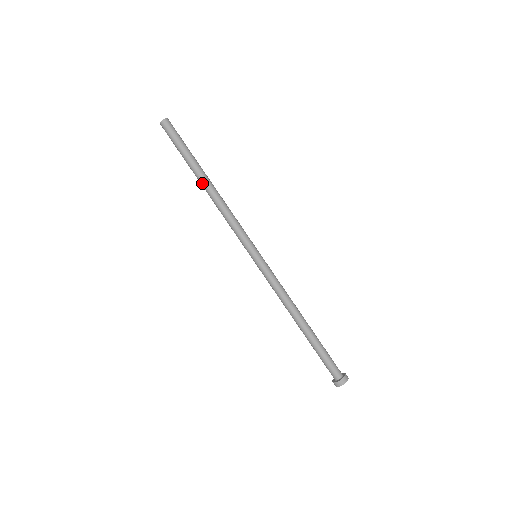
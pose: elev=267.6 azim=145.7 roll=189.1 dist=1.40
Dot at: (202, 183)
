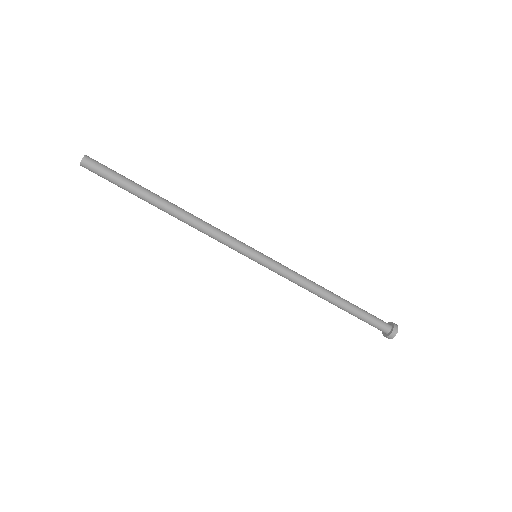
Dot at: (163, 208)
